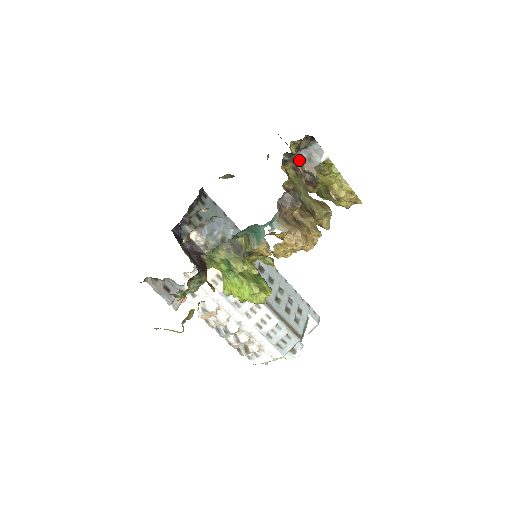
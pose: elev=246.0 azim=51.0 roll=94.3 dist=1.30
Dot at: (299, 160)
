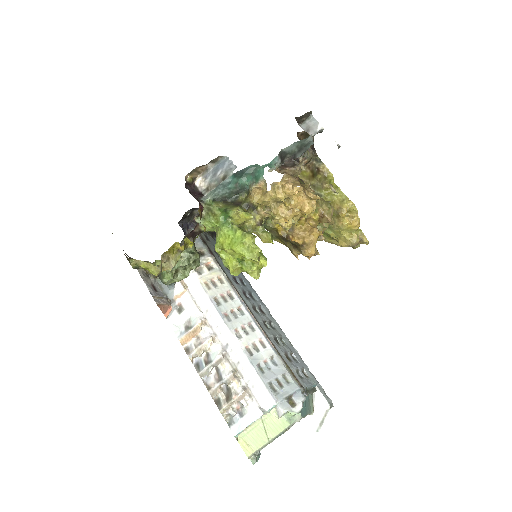
Dot at: occluded
